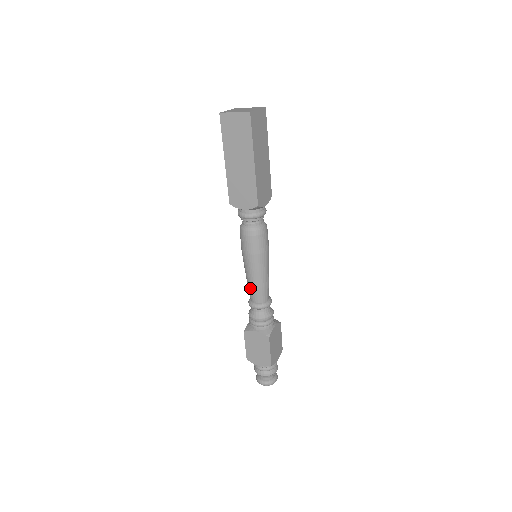
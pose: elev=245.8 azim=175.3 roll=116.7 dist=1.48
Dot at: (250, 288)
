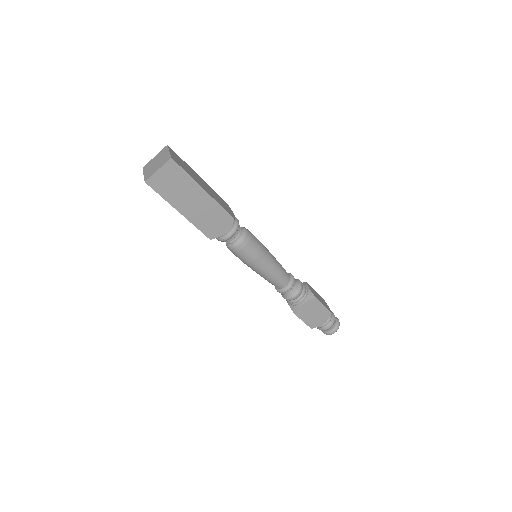
Dot at: occluded
